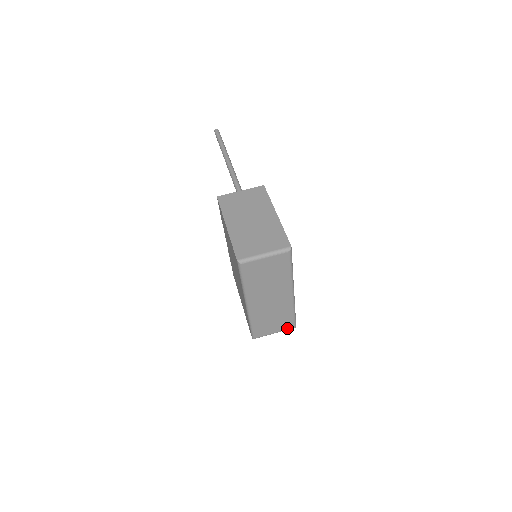
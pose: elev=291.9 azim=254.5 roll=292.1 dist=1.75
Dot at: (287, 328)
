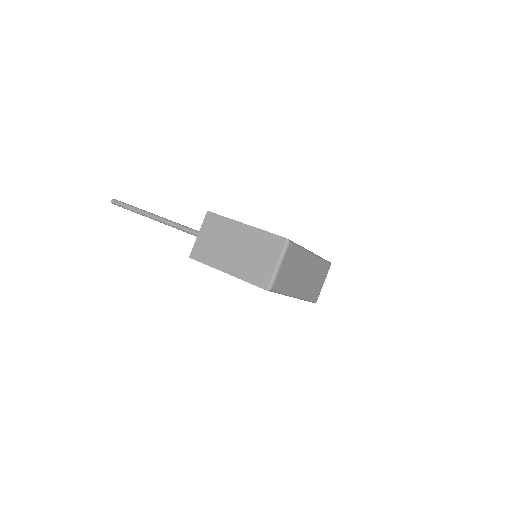
Dot at: (327, 271)
